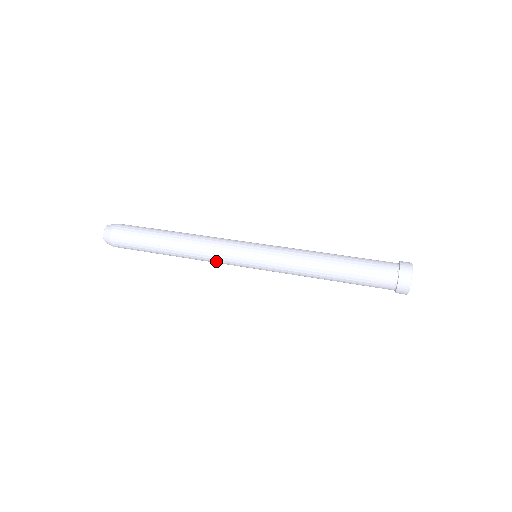
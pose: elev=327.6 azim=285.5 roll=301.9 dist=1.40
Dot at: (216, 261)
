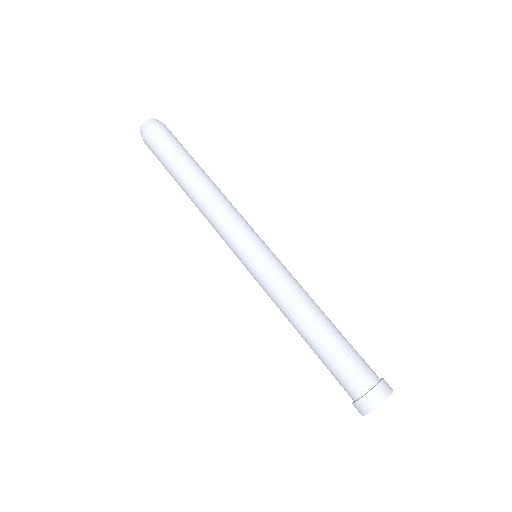
Dot at: (217, 228)
